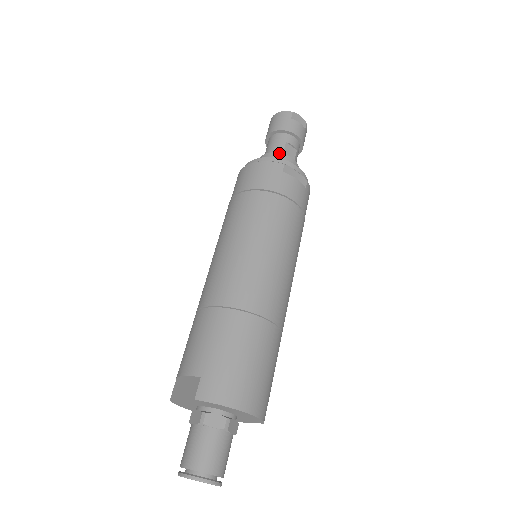
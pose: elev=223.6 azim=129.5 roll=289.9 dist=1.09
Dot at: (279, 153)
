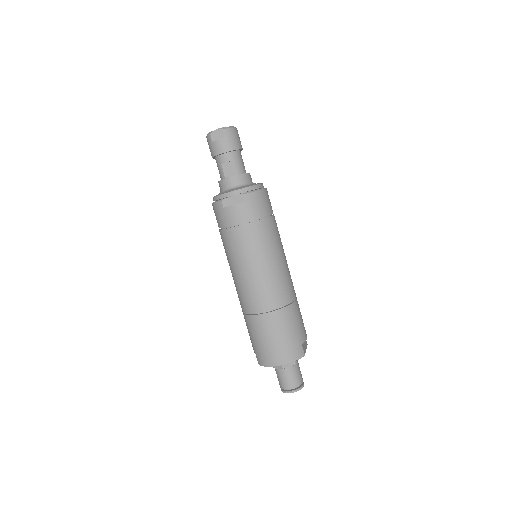
Dot at: (221, 181)
